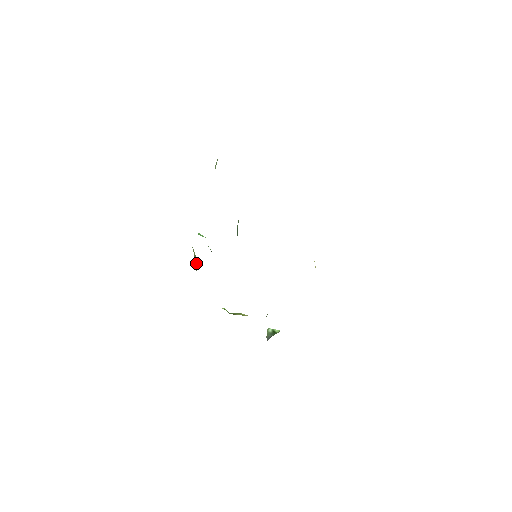
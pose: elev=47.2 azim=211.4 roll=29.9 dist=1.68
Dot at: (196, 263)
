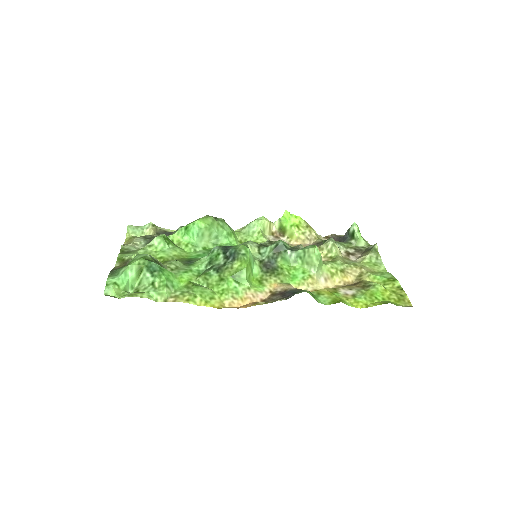
Dot at: occluded
